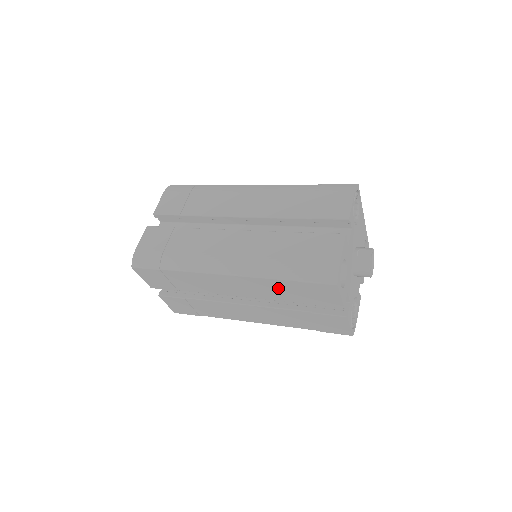
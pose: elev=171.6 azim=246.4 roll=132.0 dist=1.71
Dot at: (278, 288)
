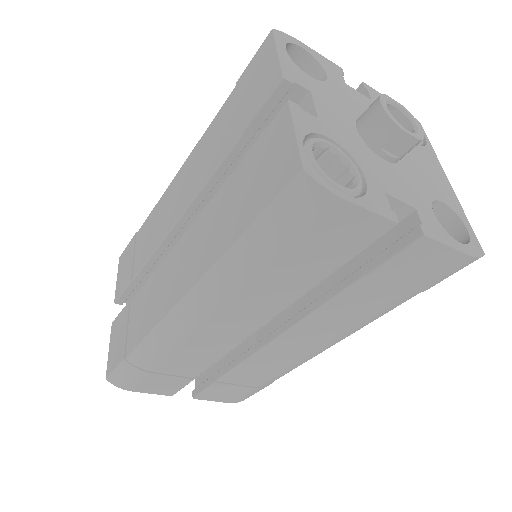
Dot at: (217, 134)
